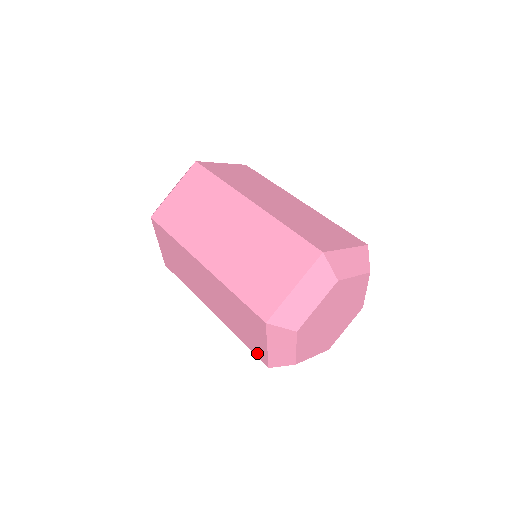
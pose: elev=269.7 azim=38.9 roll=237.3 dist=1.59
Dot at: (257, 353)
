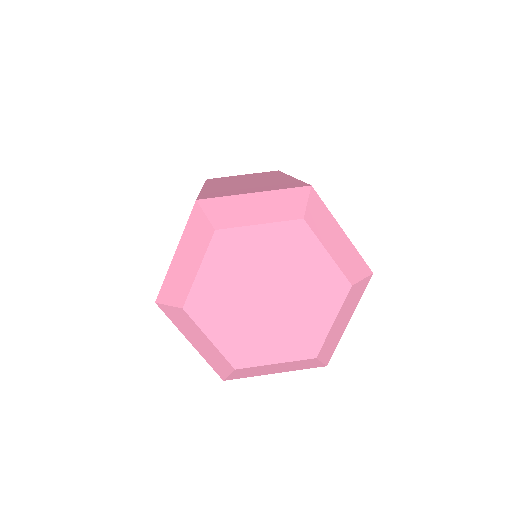
Dot at: occluded
